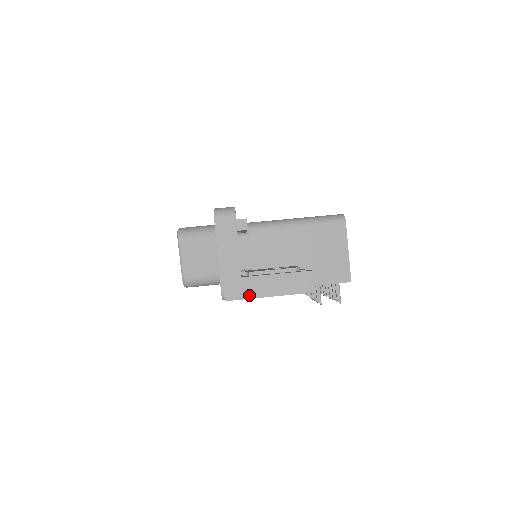
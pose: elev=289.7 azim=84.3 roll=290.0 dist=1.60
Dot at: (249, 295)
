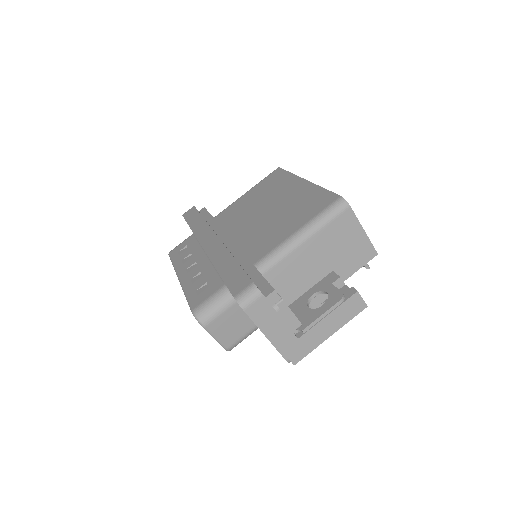
Dot at: (312, 347)
